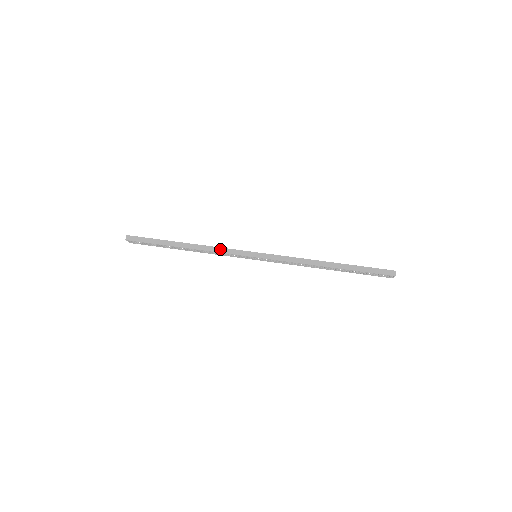
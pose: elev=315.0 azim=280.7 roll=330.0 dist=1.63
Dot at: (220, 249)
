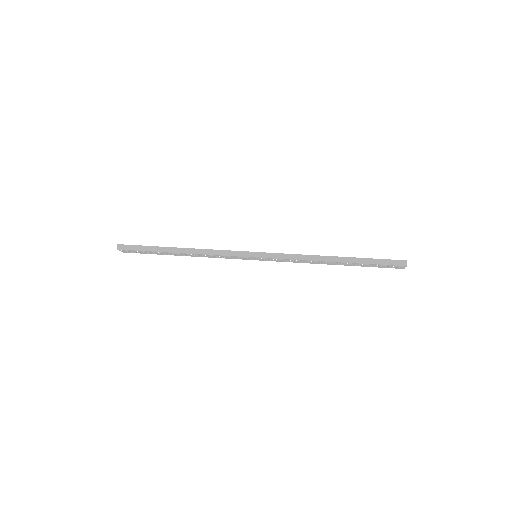
Dot at: (217, 251)
